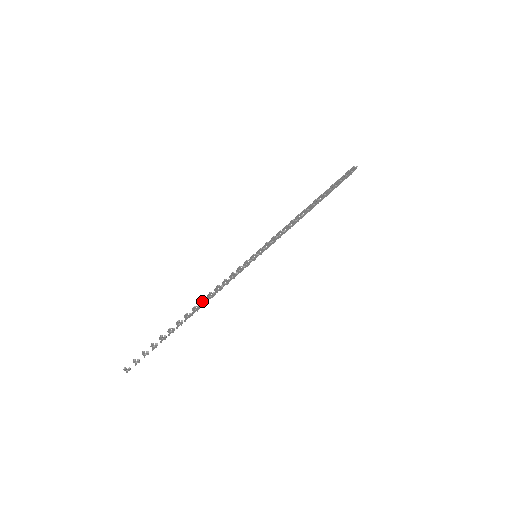
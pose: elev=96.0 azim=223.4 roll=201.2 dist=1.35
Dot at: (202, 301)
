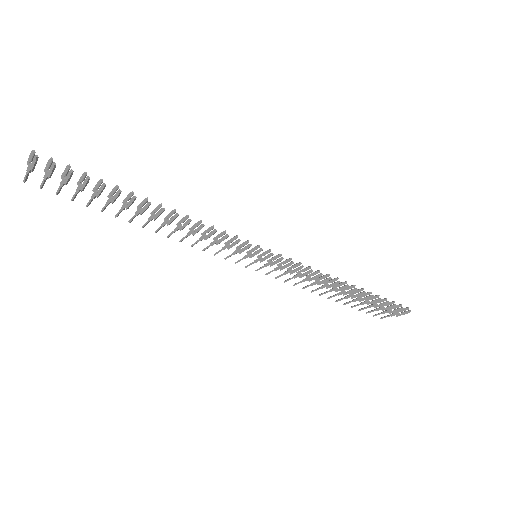
Dot at: (171, 213)
